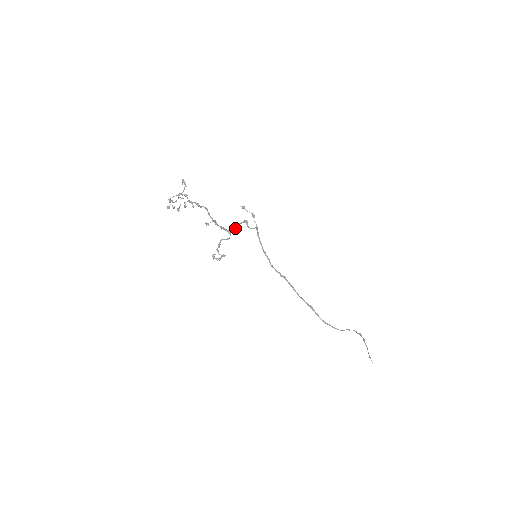
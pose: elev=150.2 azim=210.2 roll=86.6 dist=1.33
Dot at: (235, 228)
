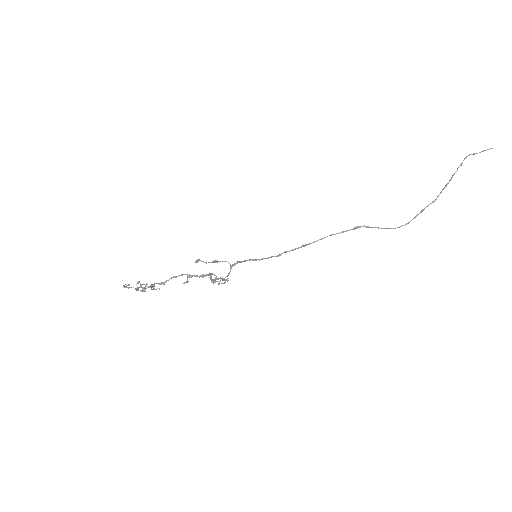
Dot at: occluded
